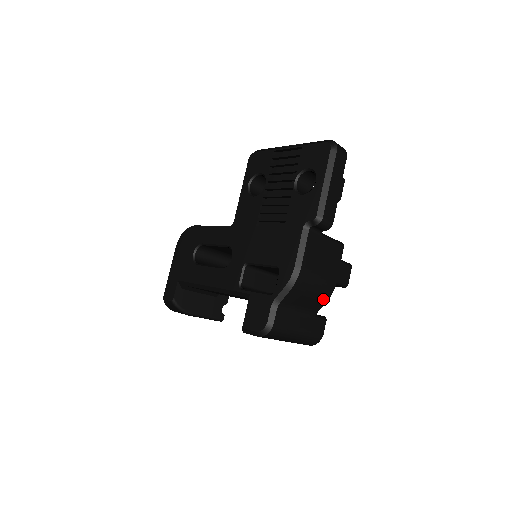
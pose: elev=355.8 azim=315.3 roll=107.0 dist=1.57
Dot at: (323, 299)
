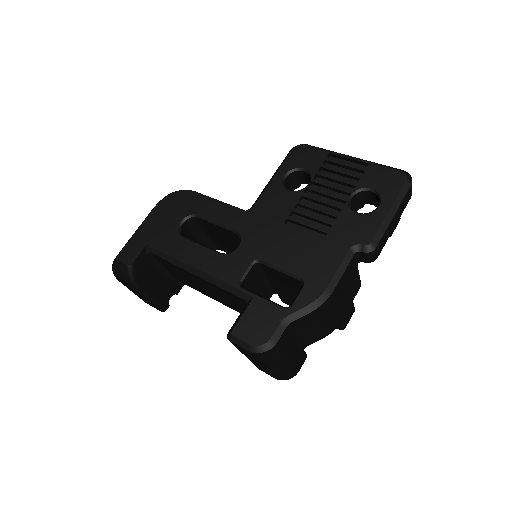
Dot at: (323, 334)
